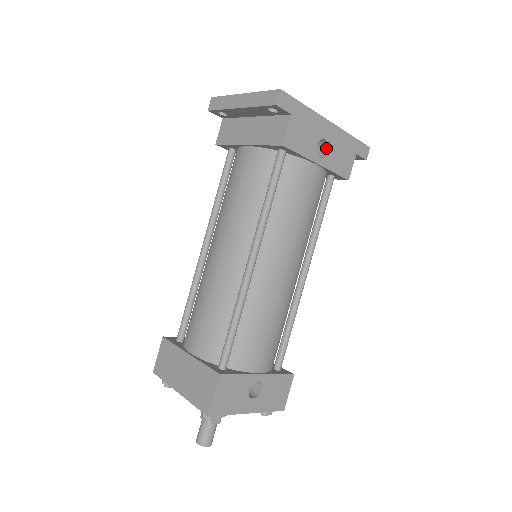
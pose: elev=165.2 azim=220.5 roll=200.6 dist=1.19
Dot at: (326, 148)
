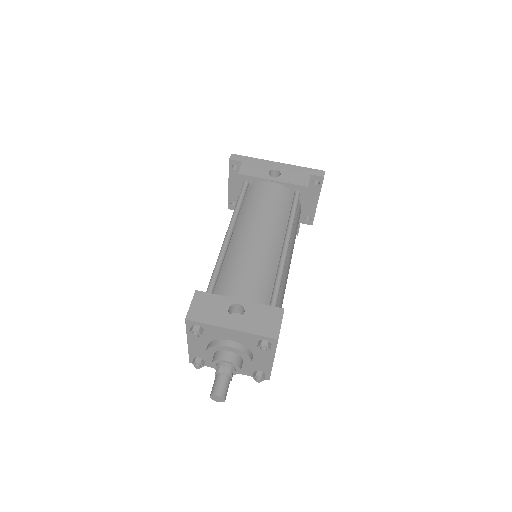
Dot at: (280, 175)
